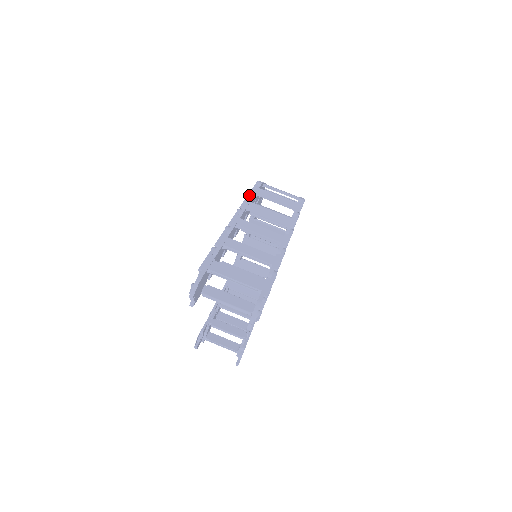
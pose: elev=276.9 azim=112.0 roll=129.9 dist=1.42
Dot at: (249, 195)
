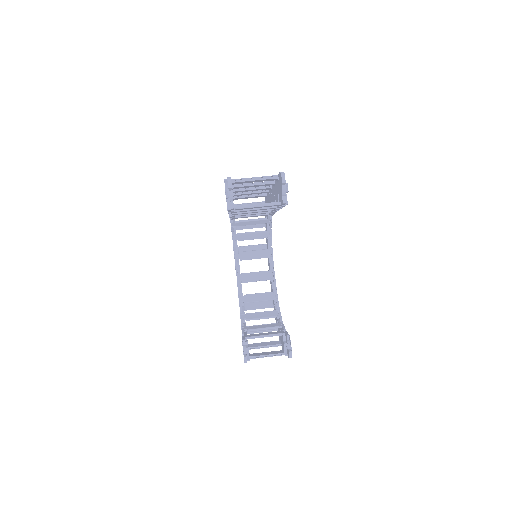
Dot at: occluded
